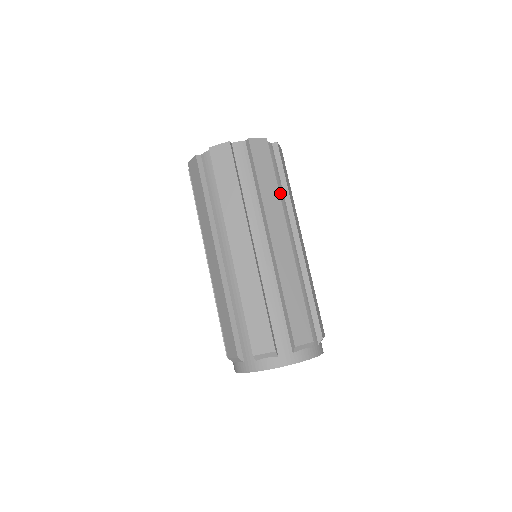
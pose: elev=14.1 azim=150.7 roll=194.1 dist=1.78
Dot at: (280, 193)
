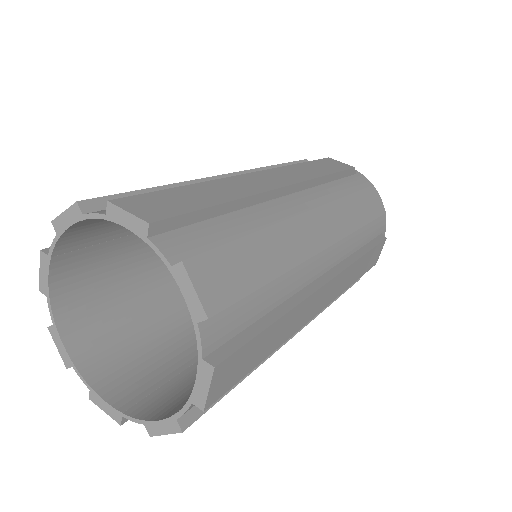
Dot at: (277, 292)
